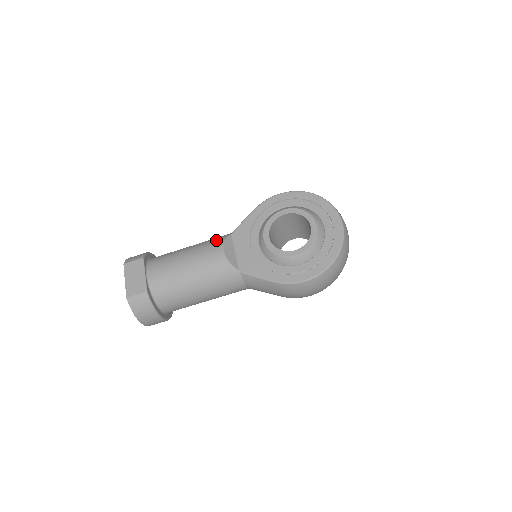
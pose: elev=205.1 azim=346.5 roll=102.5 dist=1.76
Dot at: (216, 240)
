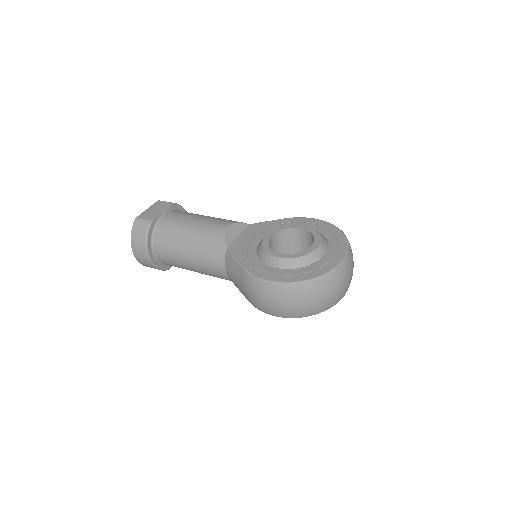
Dot at: occluded
